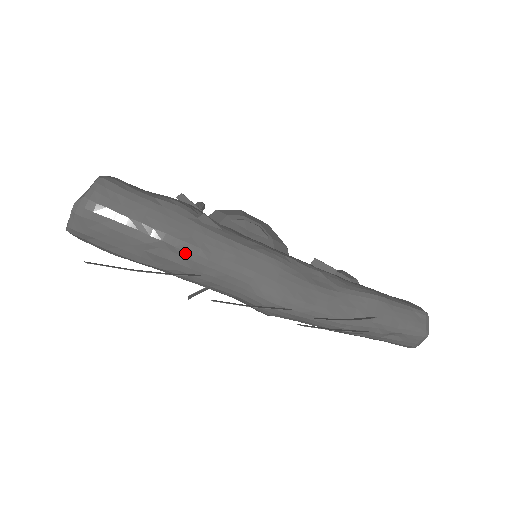
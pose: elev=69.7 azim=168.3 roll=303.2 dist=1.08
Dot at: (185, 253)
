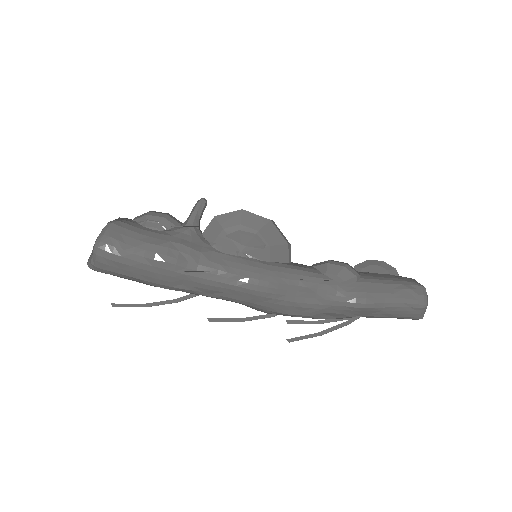
Dot at: occluded
